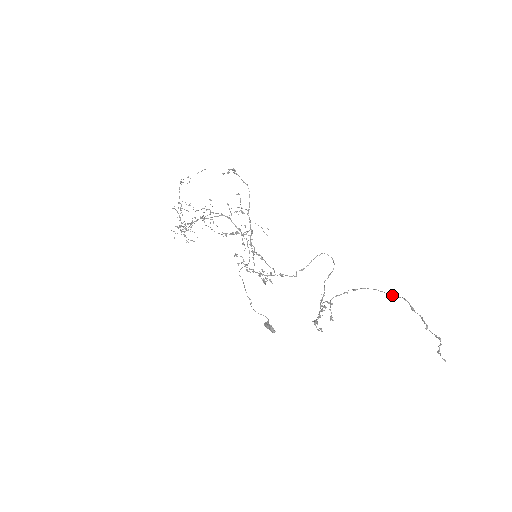
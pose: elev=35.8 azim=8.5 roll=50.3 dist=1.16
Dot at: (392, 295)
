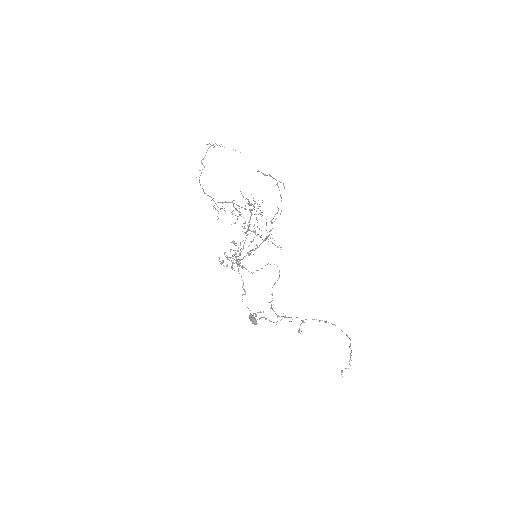
Dot at: occluded
